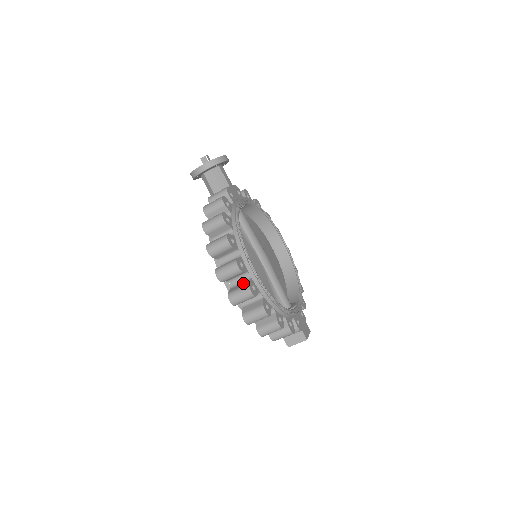
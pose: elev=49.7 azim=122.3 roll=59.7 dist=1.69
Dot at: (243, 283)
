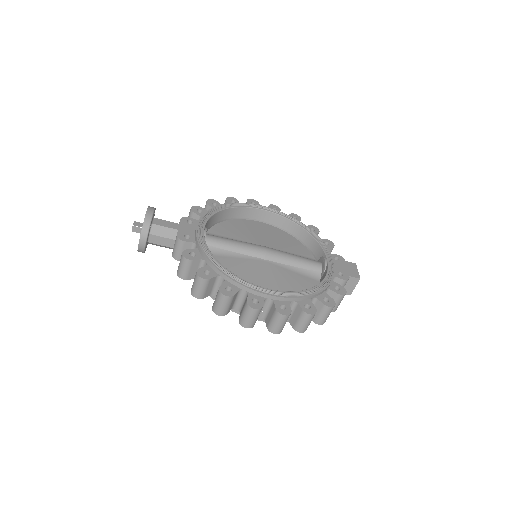
Dot at: (270, 310)
